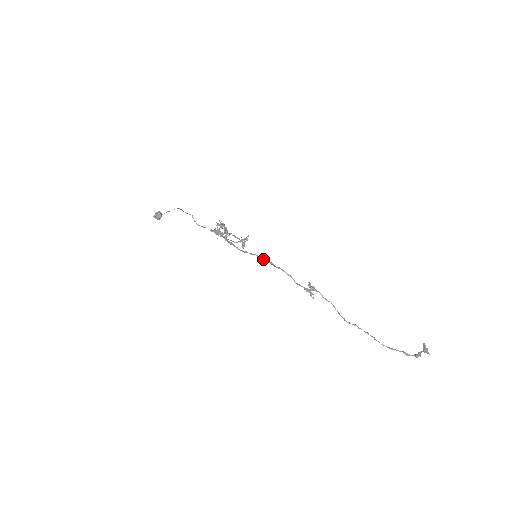
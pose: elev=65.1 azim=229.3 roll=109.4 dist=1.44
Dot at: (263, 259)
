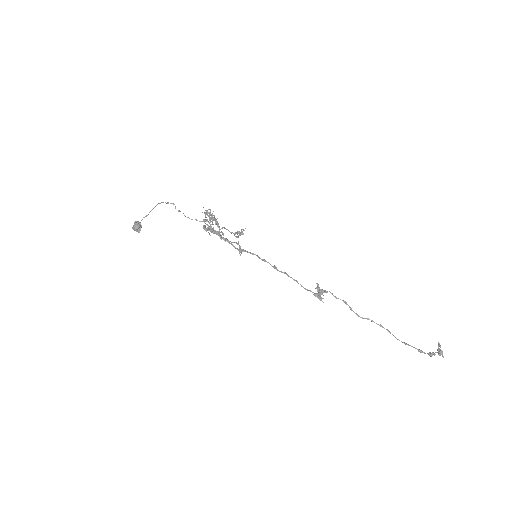
Dot at: (264, 261)
